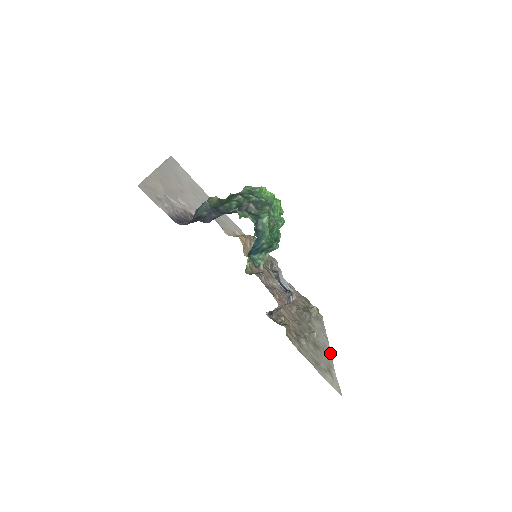
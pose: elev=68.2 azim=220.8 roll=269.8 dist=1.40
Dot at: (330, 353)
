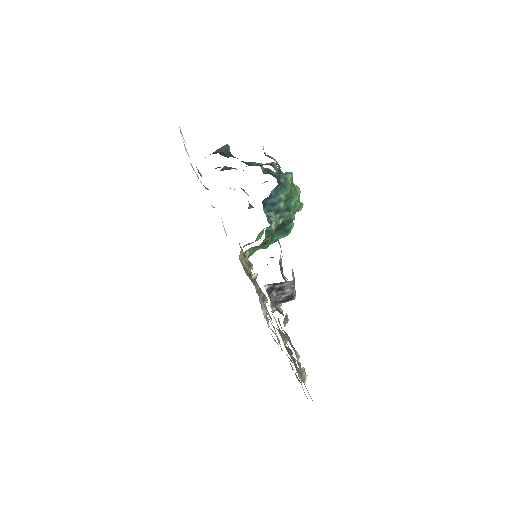
Dot at: occluded
